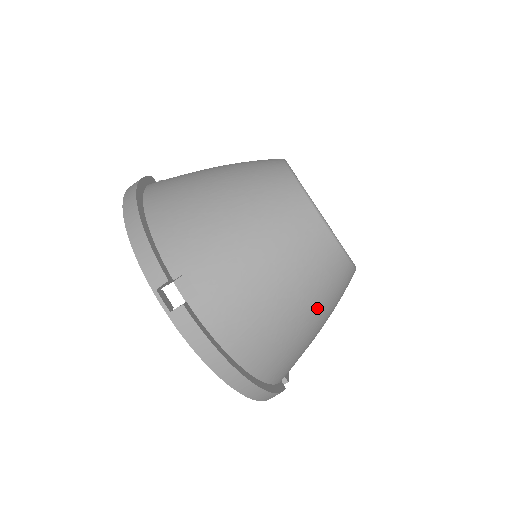
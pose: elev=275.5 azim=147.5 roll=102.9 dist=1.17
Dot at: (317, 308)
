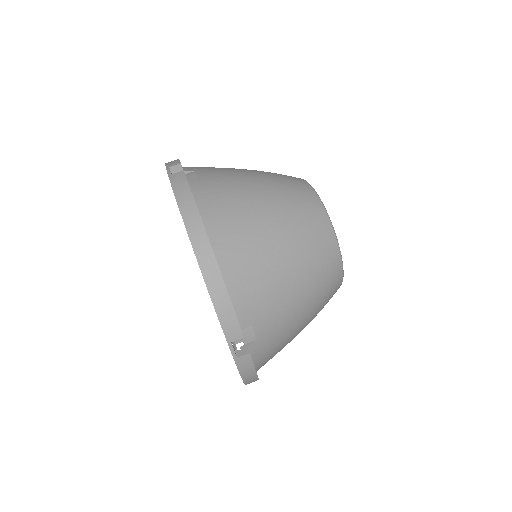
Dot at: occluded
